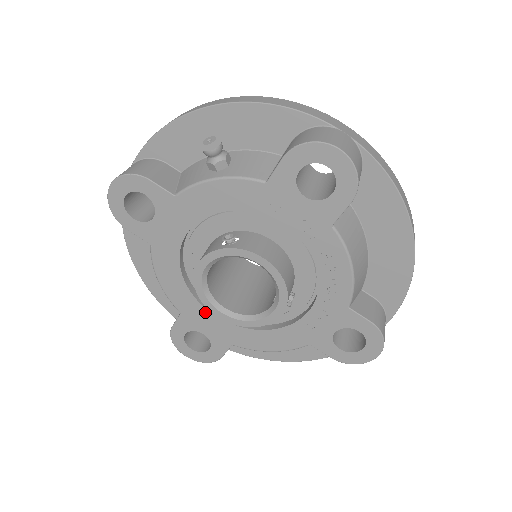
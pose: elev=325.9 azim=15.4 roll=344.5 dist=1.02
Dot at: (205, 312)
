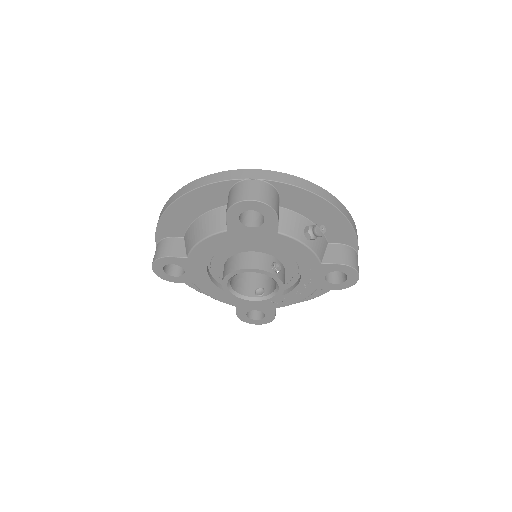
Dot at: (204, 267)
